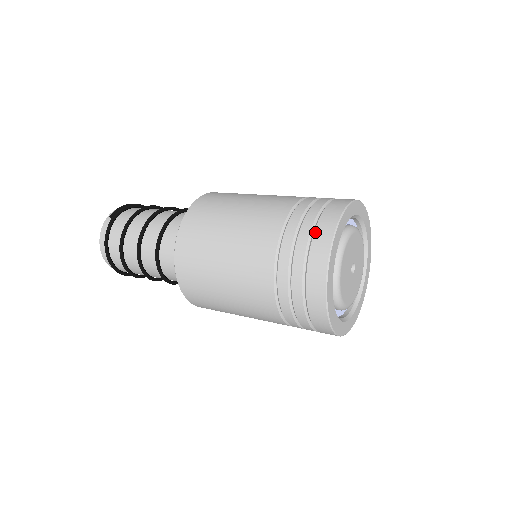
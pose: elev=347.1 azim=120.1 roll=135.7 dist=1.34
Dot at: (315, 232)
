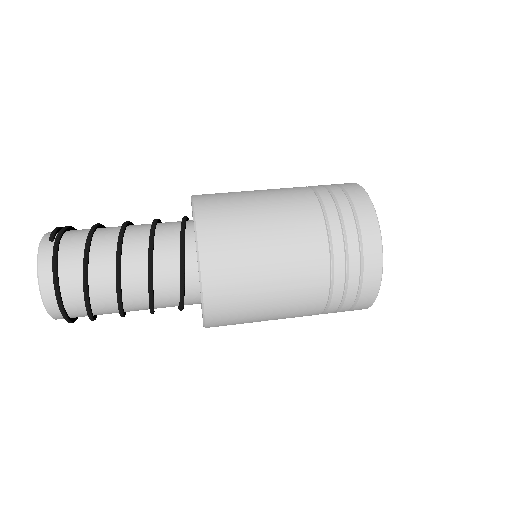
Dot at: (354, 201)
